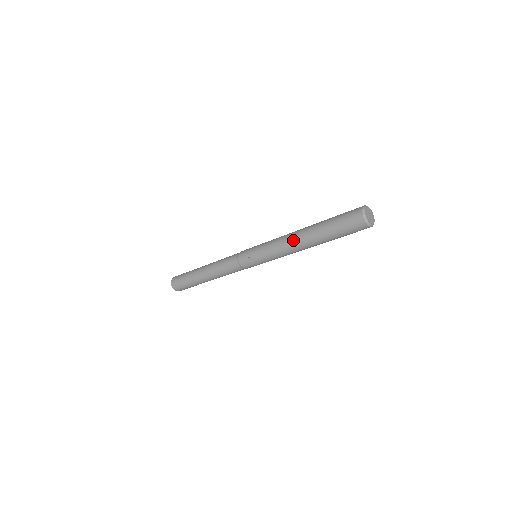
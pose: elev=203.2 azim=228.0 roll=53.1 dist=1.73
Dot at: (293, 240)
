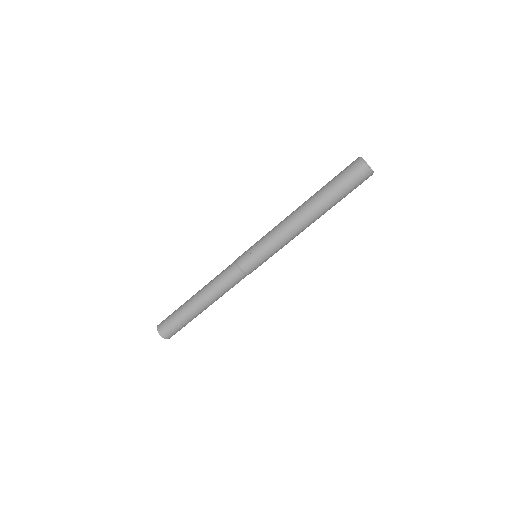
Dot at: (296, 215)
